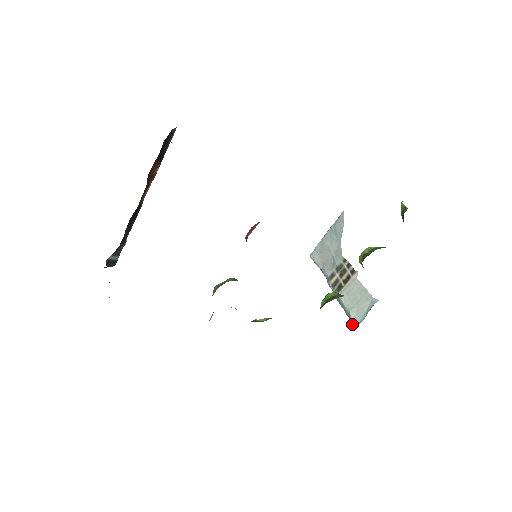
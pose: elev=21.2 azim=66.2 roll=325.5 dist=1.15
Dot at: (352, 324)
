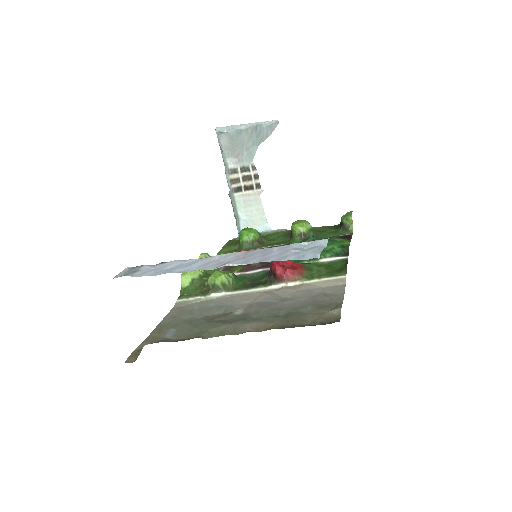
Dot at: (239, 229)
